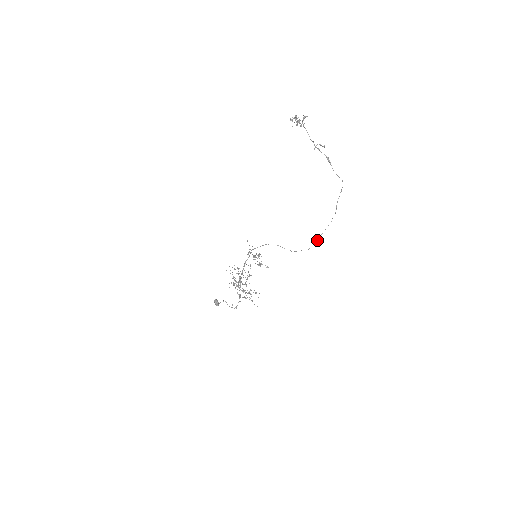
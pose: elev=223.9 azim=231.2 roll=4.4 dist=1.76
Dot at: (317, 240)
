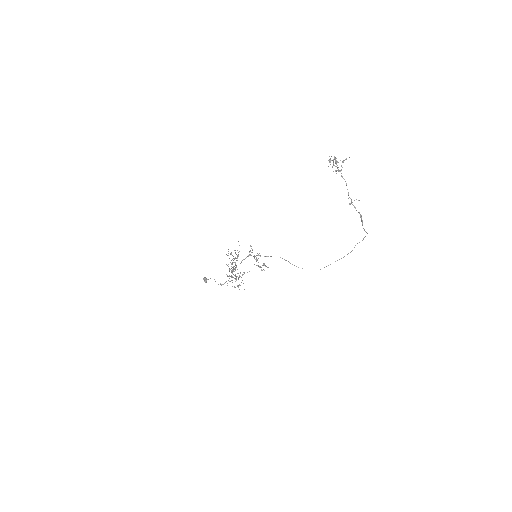
Dot at: occluded
